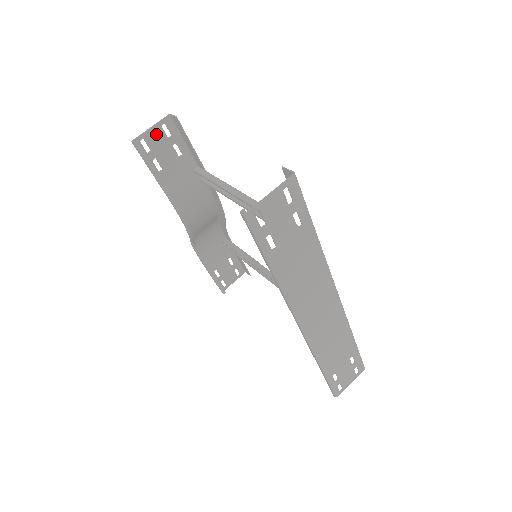
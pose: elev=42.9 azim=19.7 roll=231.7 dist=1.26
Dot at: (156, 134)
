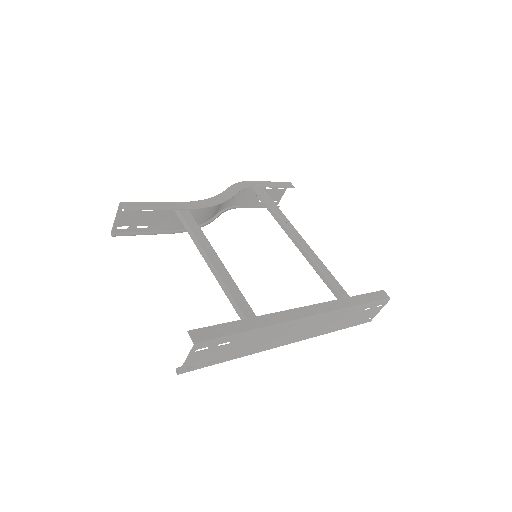
Dot at: (123, 217)
